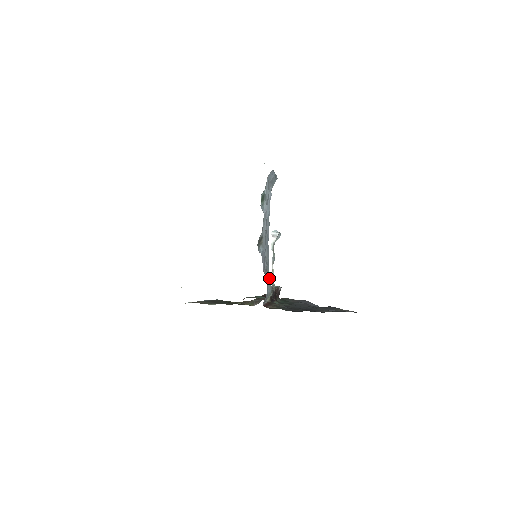
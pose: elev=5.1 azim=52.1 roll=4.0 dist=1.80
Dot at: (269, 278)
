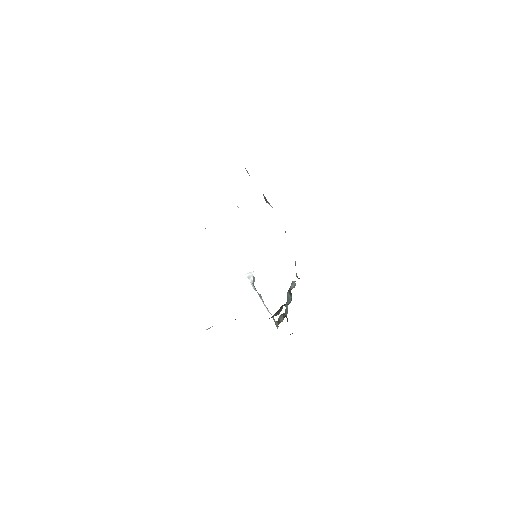
Dot at: occluded
